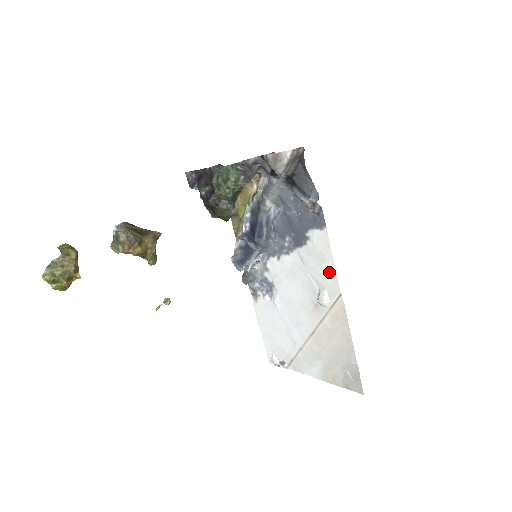
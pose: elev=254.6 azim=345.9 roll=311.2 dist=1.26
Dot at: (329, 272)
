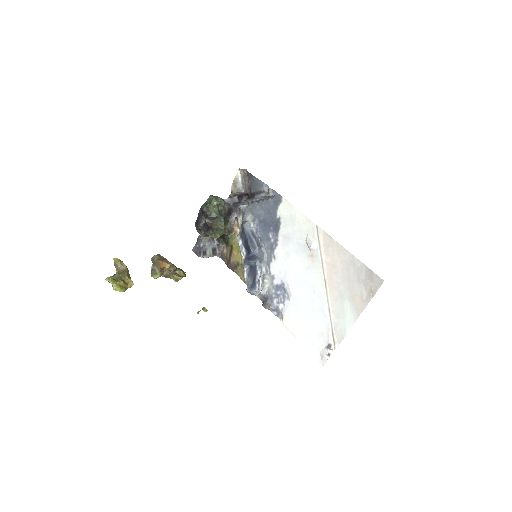
Dot at: (301, 221)
